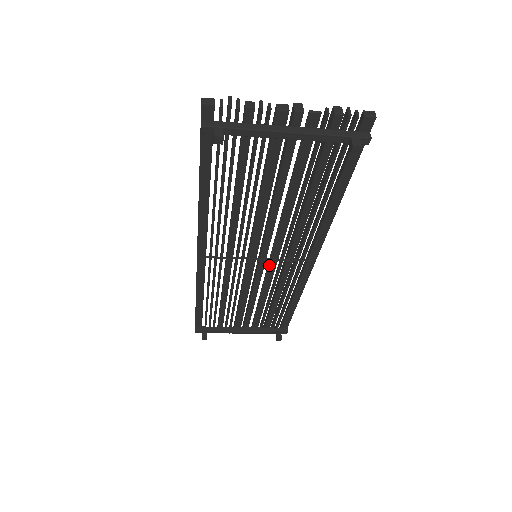
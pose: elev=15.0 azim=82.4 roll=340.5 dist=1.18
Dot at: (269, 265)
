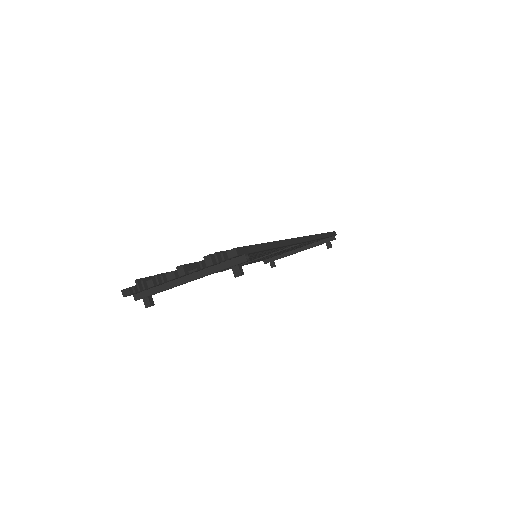
Dot at: occluded
